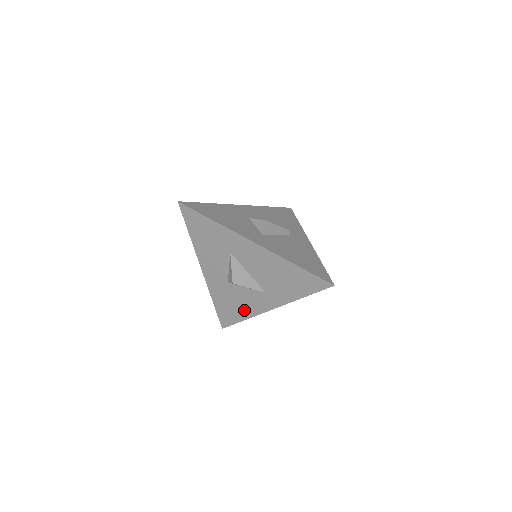
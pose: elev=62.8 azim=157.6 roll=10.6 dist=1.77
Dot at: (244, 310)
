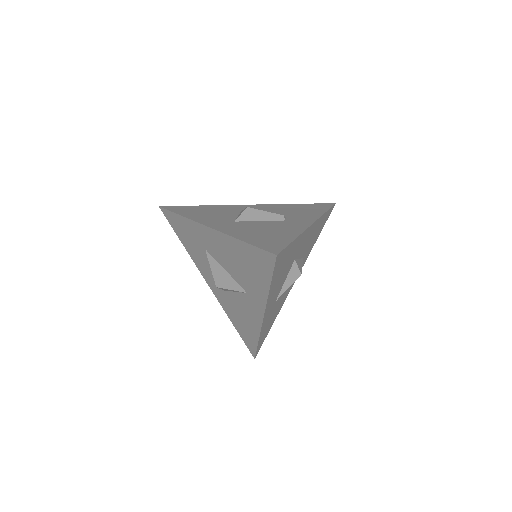
Dot at: (251, 326)
